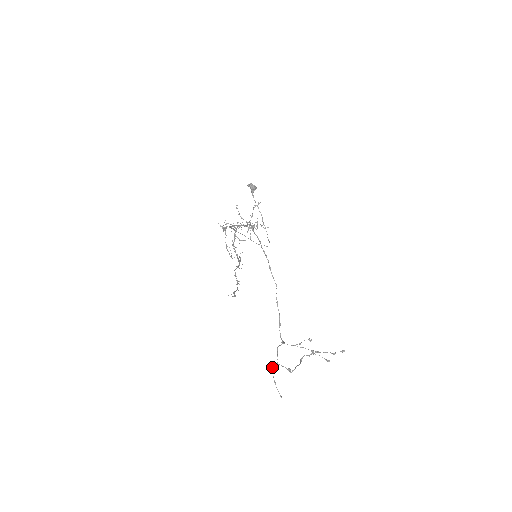
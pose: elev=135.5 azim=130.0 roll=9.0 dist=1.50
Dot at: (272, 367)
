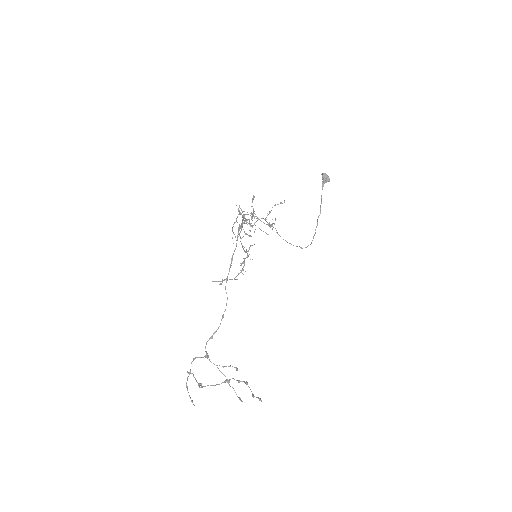
Dot at: occluded
